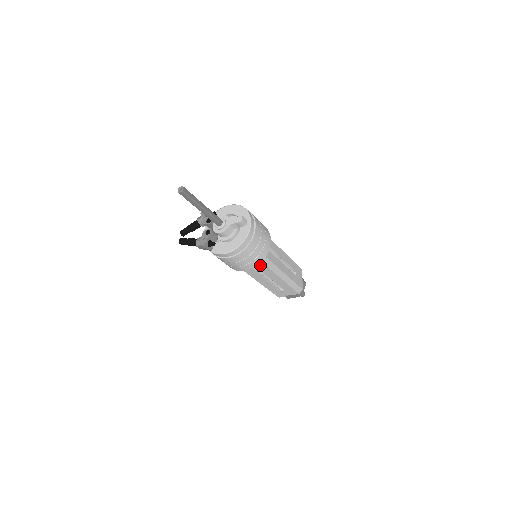
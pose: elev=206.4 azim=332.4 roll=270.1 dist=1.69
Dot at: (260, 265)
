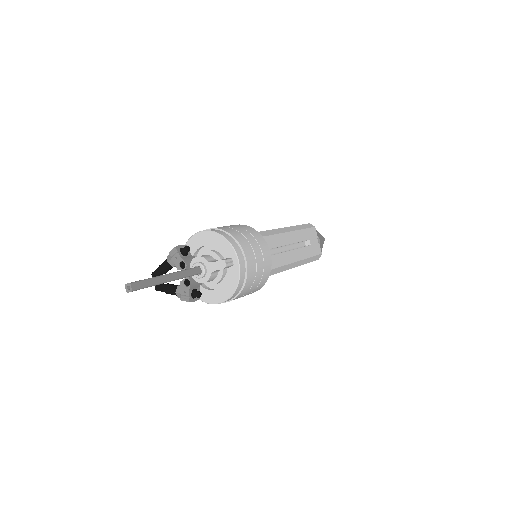
Dot at: occluded
